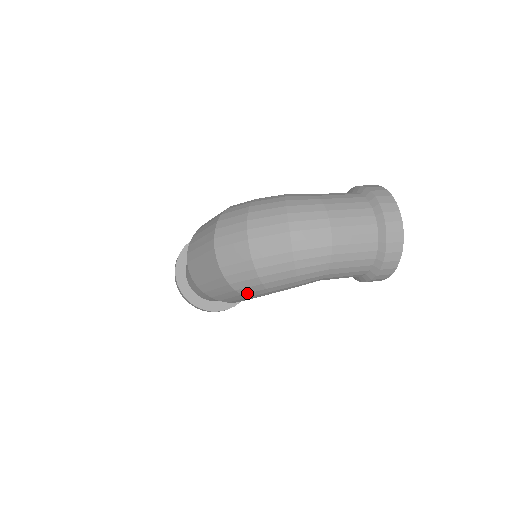
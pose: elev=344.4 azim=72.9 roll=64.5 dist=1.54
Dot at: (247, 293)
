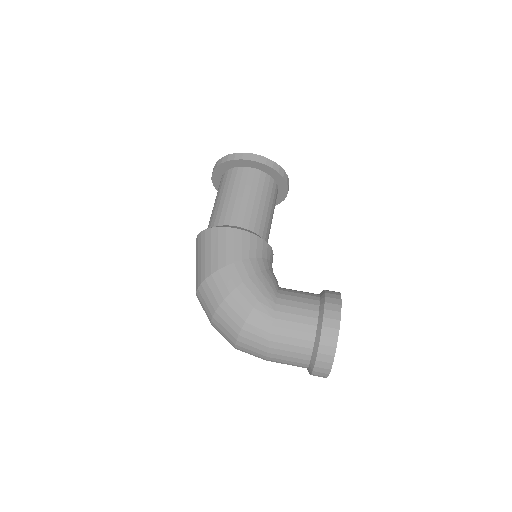
Dot at: occluded
